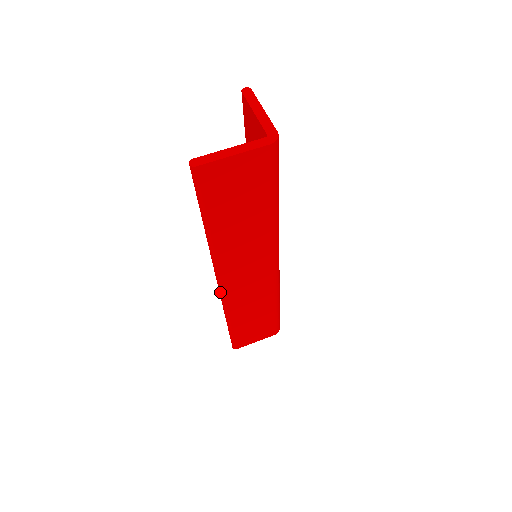
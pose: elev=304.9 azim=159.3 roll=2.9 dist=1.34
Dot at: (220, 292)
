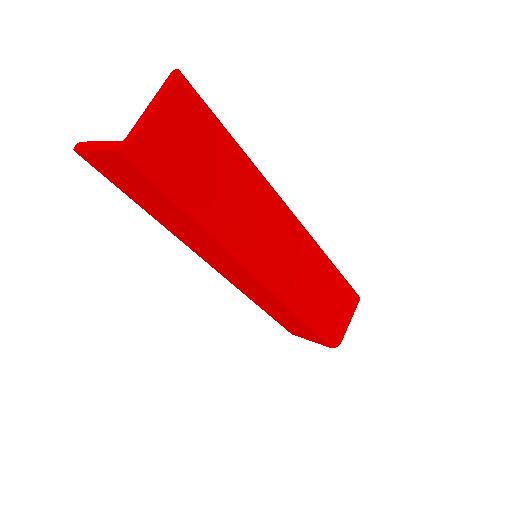
Dot at: occluded
